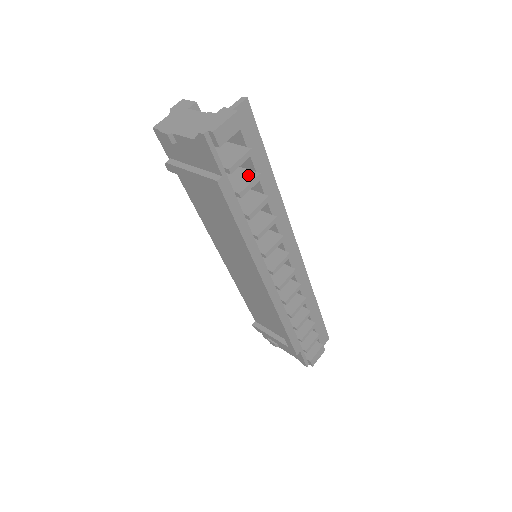
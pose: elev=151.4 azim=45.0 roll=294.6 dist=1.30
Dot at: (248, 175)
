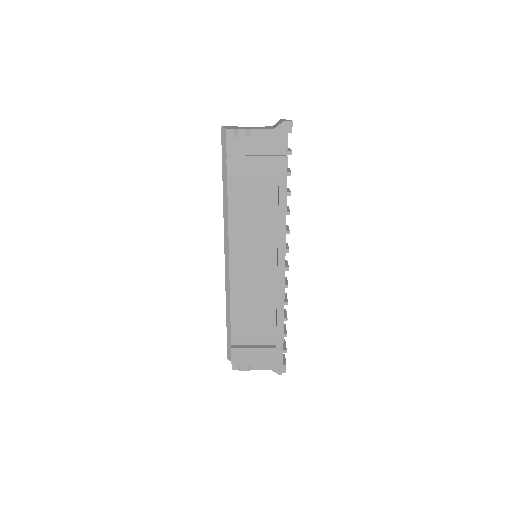
Dot at: occluded
